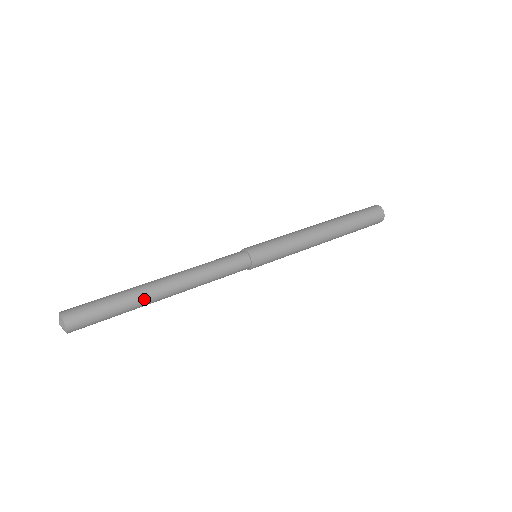
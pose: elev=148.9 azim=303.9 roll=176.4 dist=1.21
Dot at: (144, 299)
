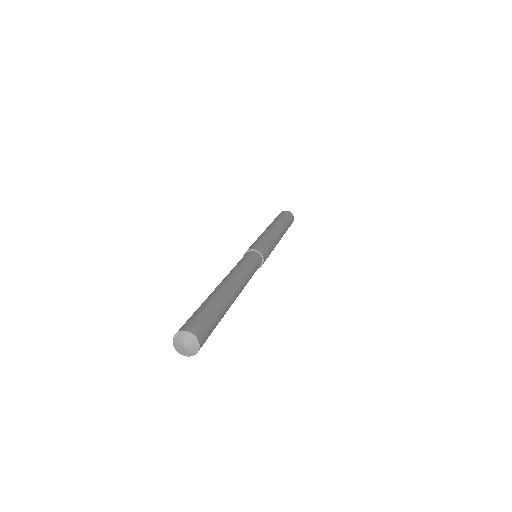
Dot at: occluded
